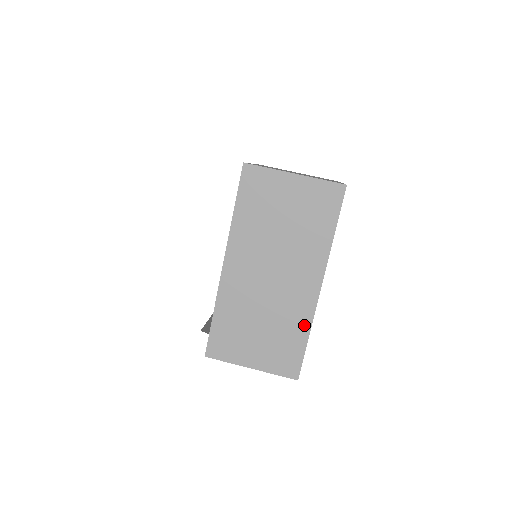
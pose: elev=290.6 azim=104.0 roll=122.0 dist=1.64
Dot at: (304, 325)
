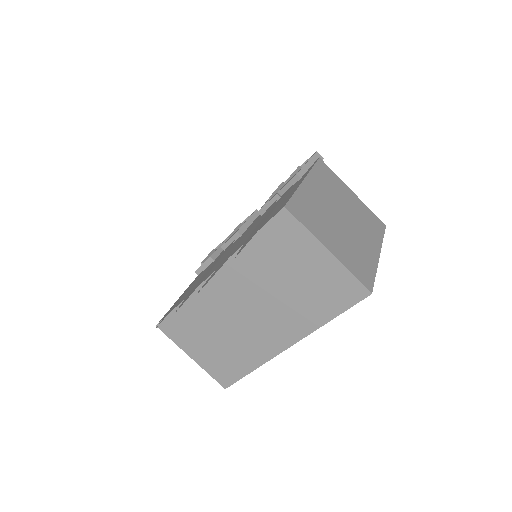
Dot at: (255, 361)
